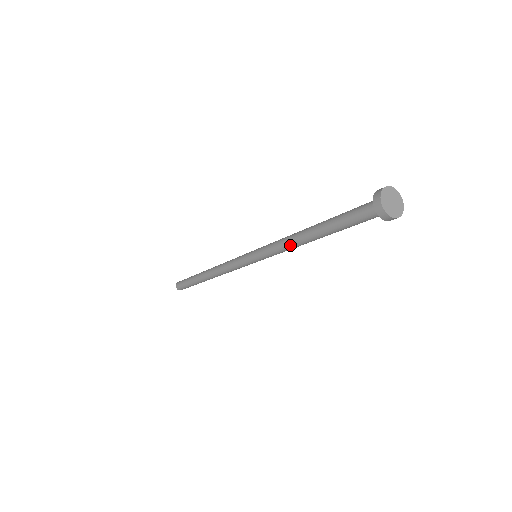
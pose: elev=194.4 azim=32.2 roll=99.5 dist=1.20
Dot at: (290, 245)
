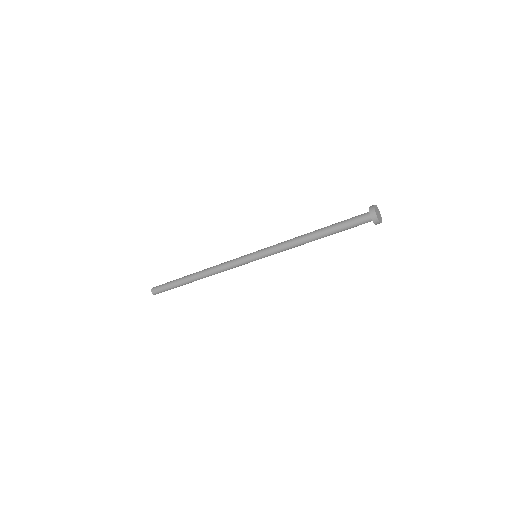
Dot at: (295, 245)
